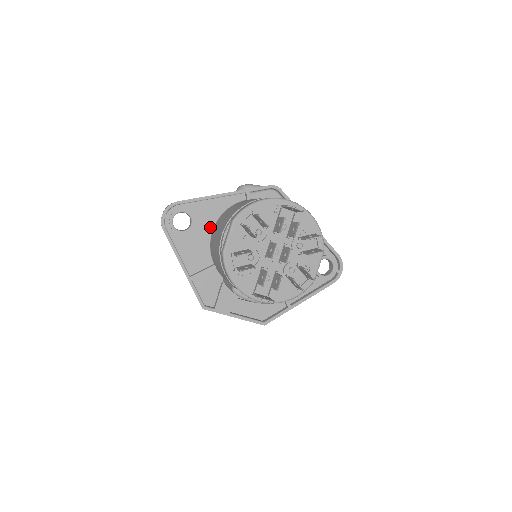
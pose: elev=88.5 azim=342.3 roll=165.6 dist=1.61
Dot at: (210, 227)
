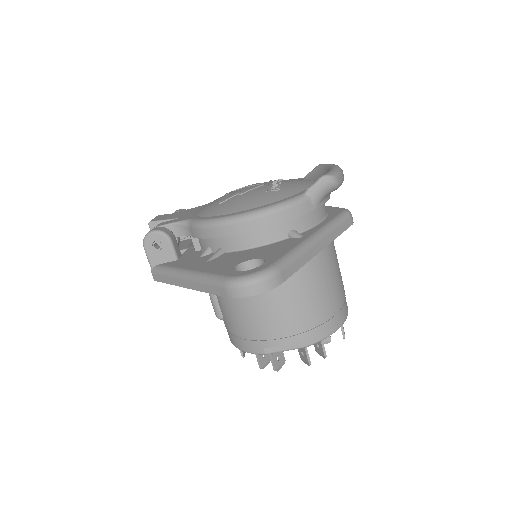
Dot at: occluded
